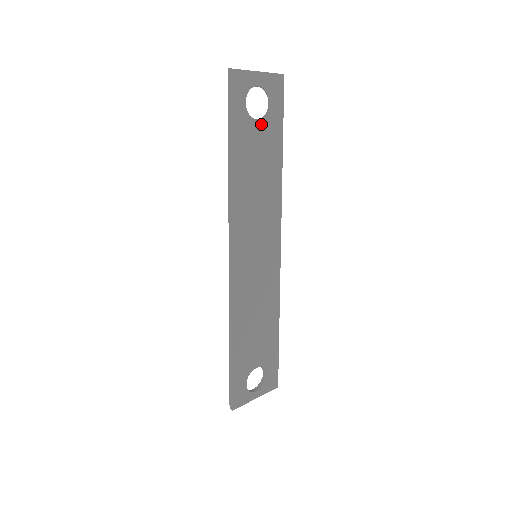
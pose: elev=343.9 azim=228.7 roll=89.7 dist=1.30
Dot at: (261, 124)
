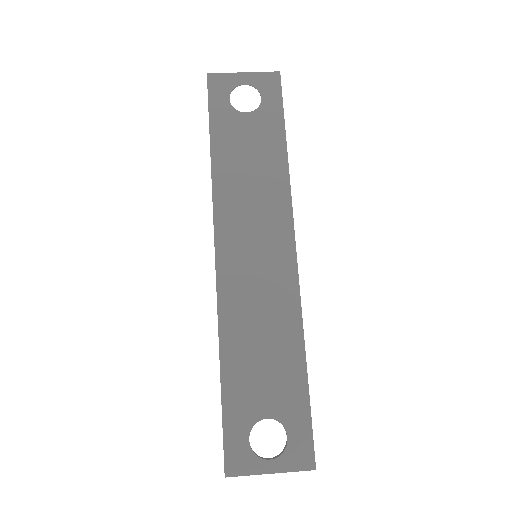
Dot at: (252, 117)
